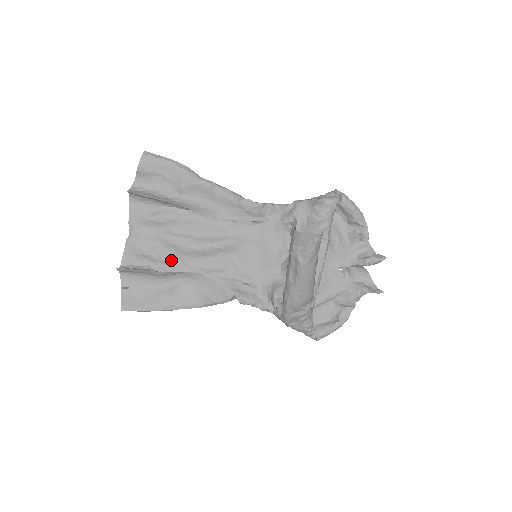
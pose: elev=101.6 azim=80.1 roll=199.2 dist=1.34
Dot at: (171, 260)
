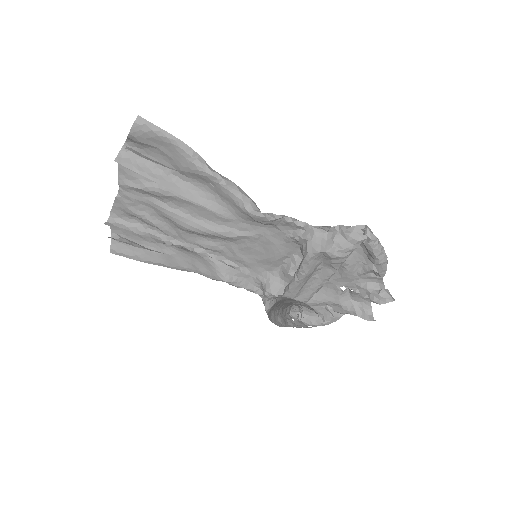
Dot at: (164, 228)
